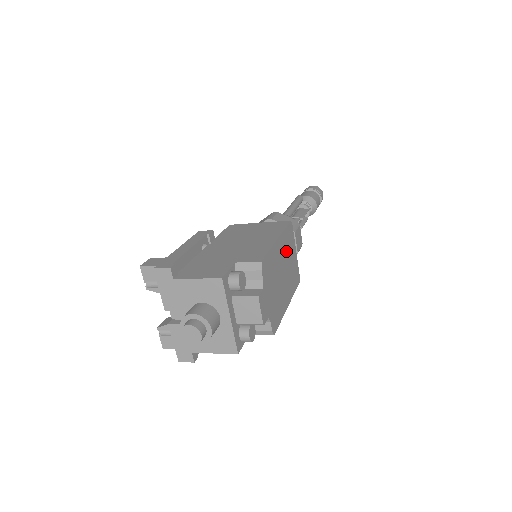
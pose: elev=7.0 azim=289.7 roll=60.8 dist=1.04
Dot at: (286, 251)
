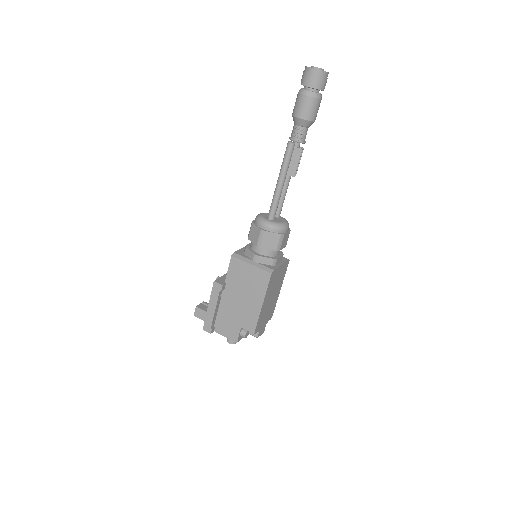
Dot at: (272, 288)
